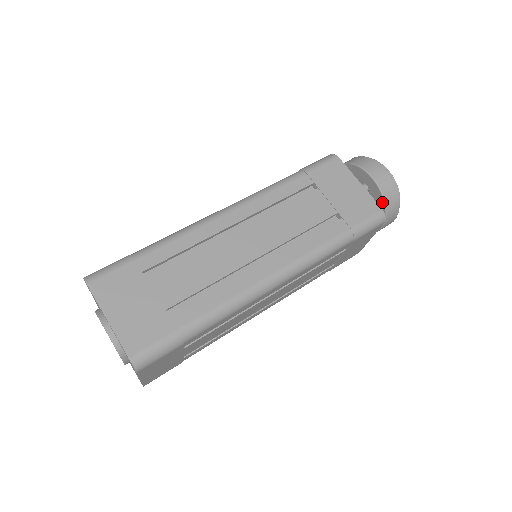
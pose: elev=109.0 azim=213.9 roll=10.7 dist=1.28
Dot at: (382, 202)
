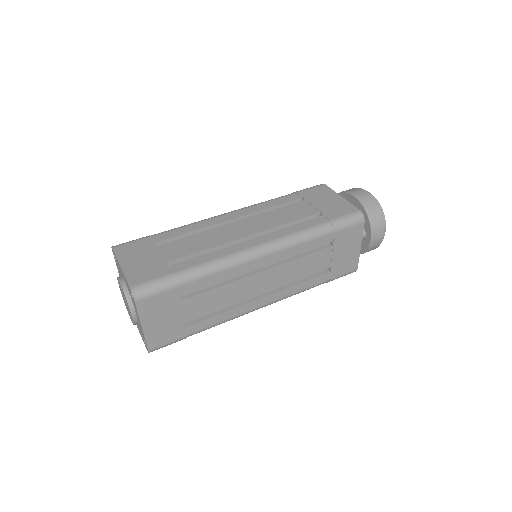
Dot at: (365, 213)
